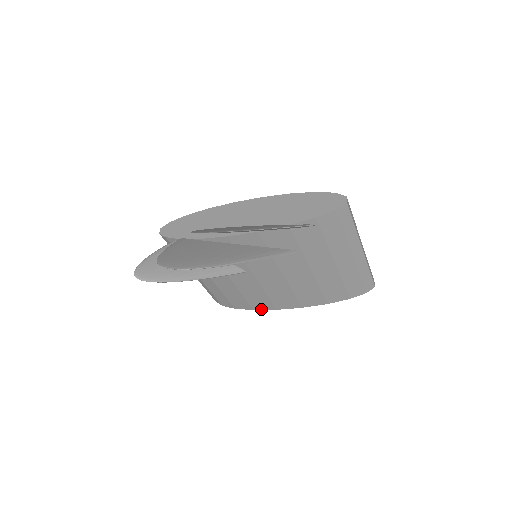
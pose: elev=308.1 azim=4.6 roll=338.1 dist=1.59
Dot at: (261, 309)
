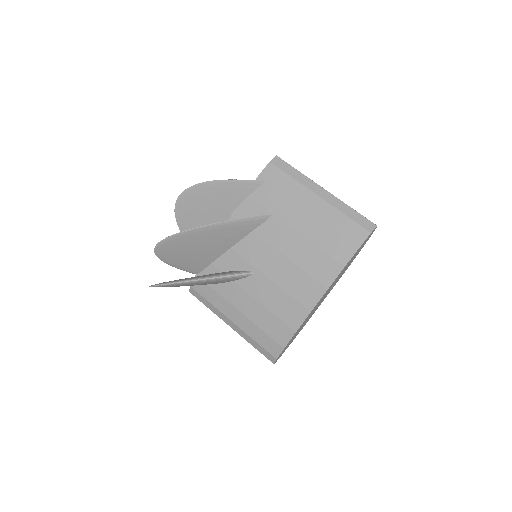
Dot at: (300, 324)
